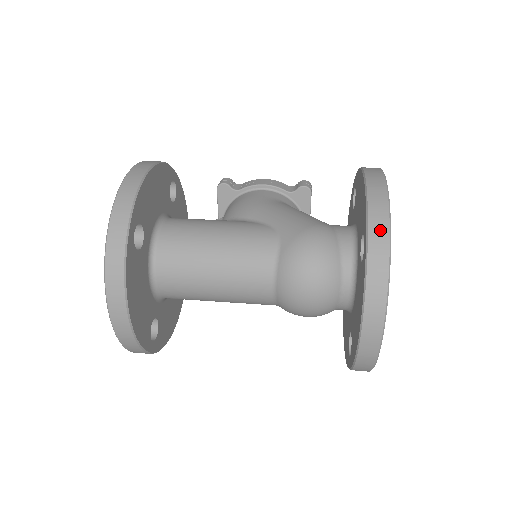
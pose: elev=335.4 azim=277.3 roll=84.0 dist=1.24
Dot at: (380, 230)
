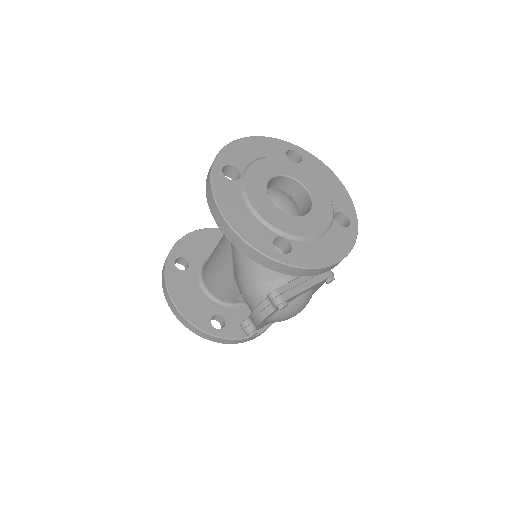
Dot at: occluded
